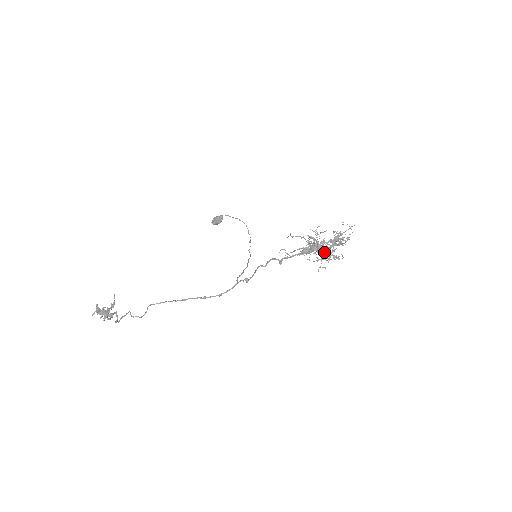
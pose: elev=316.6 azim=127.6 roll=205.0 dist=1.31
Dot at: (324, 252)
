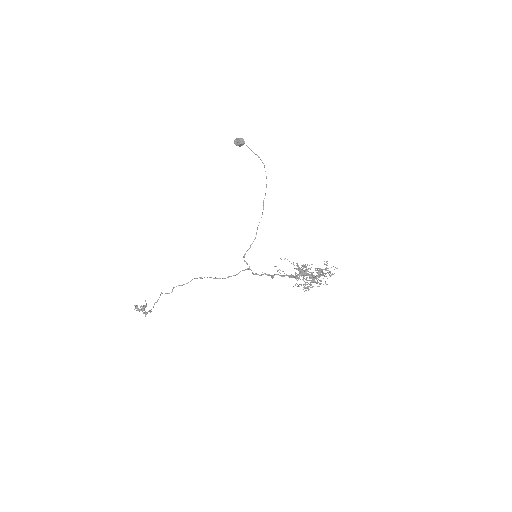
Dot at: (310, 276)
